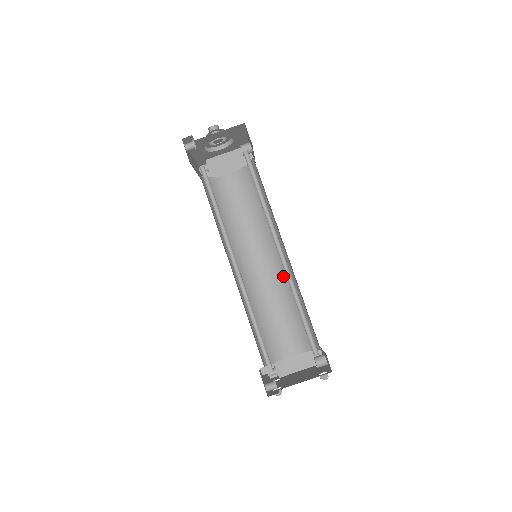
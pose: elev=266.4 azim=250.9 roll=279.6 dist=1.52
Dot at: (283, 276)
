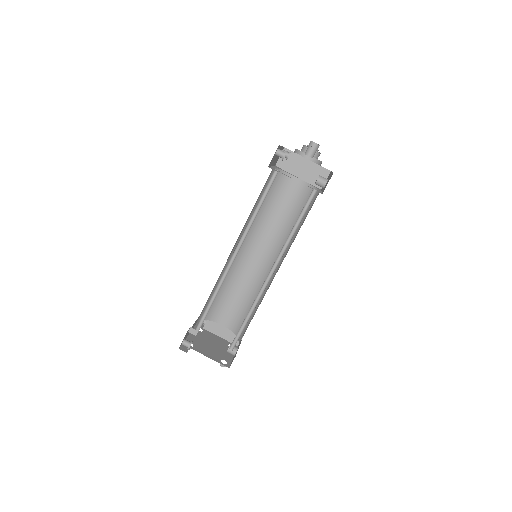
Dot at: (263, 278)
